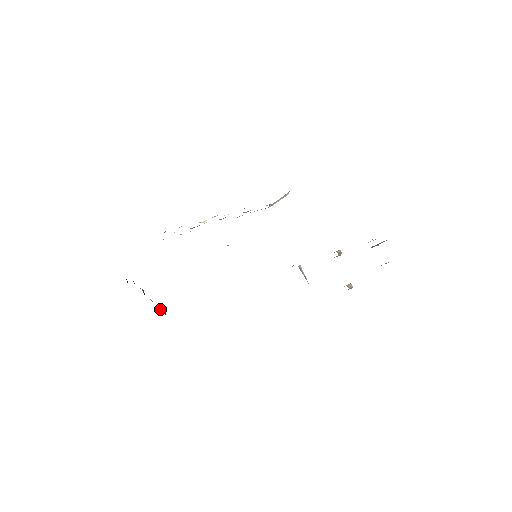
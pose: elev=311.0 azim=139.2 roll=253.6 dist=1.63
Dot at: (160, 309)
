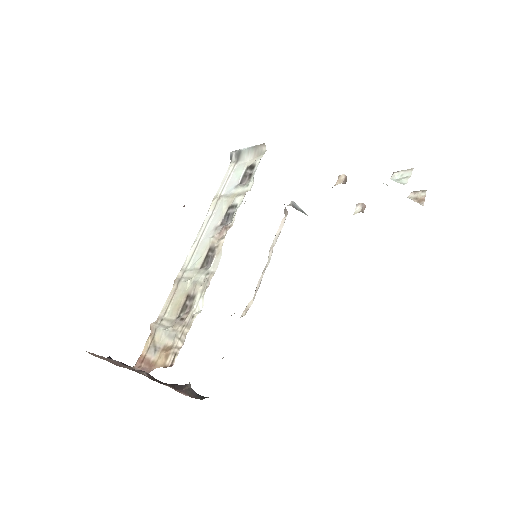
Dot at: (186, 394)
